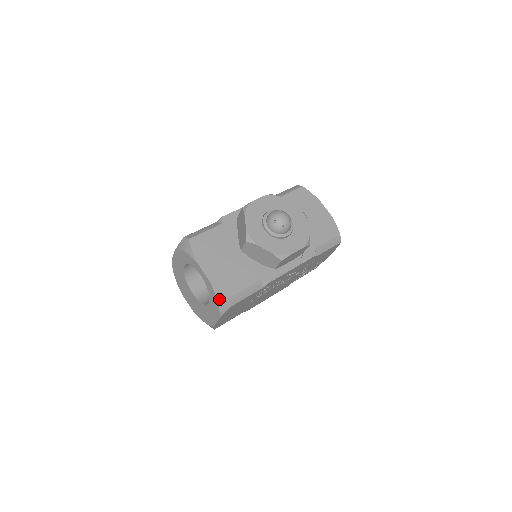
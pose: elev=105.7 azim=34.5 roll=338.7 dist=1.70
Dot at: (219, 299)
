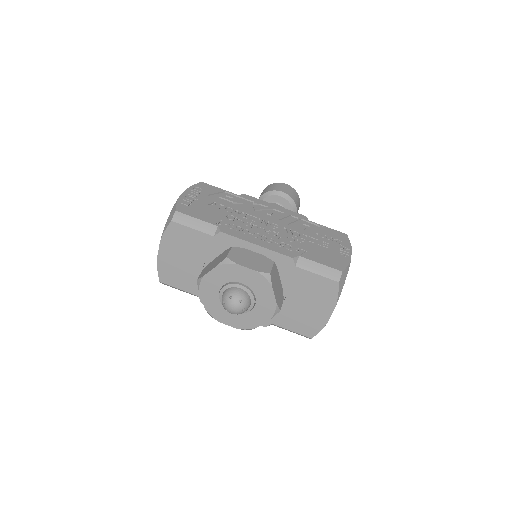
Dot at: occluded
